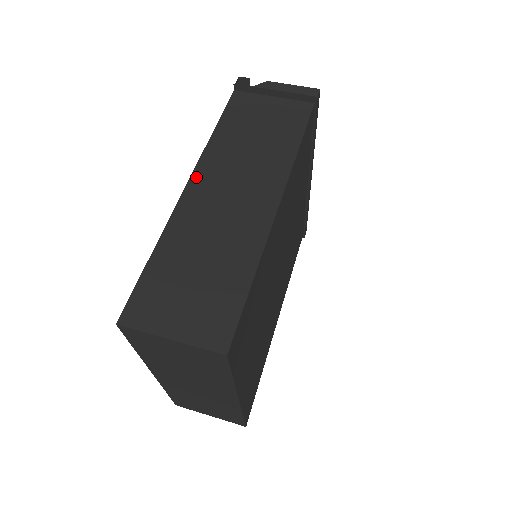
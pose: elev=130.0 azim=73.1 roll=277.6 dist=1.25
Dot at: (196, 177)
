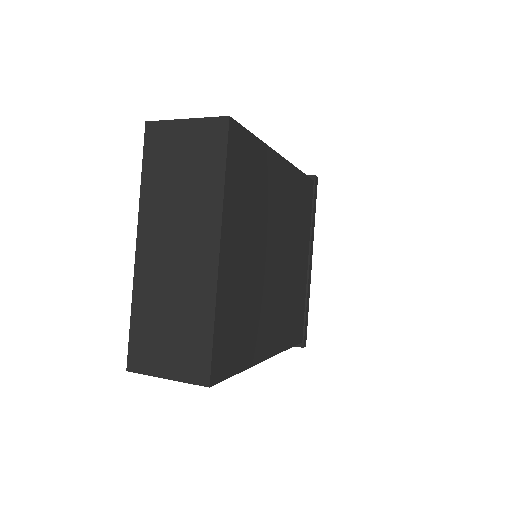
Dot at: occluded
